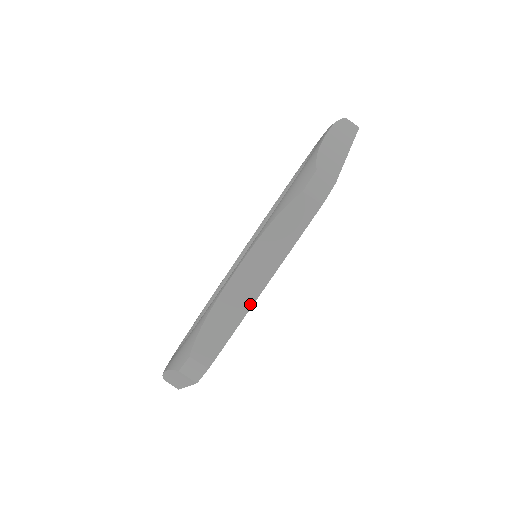
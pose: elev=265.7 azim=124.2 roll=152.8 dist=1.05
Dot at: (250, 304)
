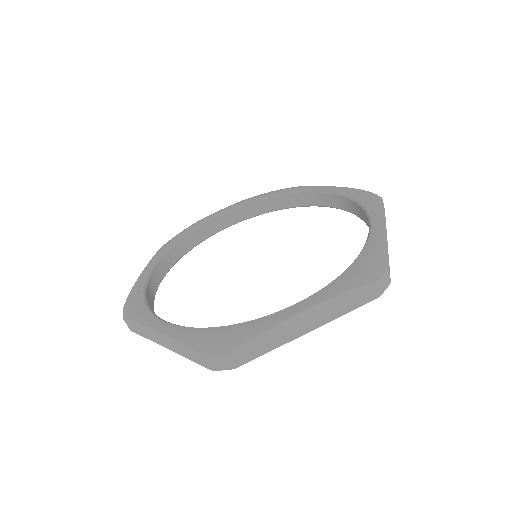
Dot at: (158, 343)
